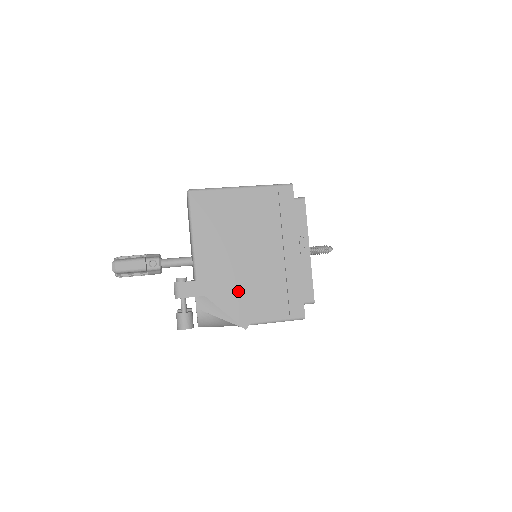
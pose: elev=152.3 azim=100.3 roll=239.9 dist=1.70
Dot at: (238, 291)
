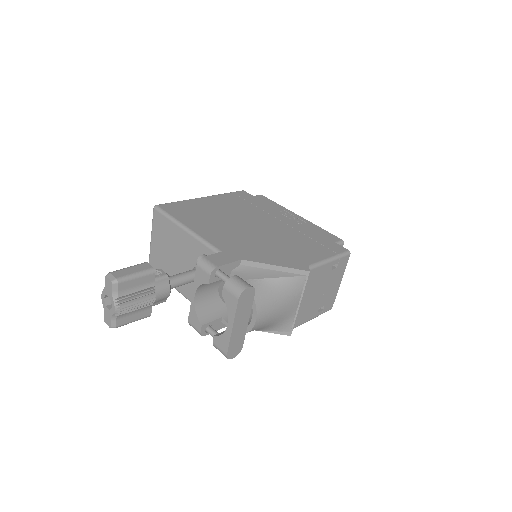
Dot at: (270, 249)
